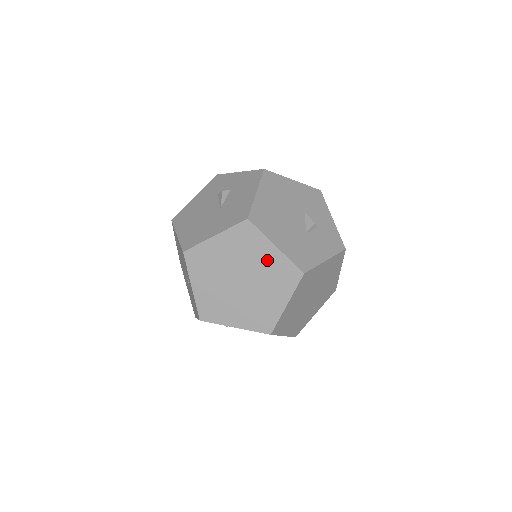
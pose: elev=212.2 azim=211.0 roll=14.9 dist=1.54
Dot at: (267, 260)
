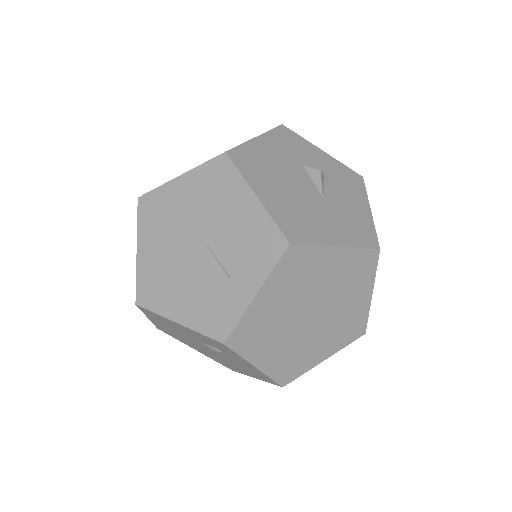
Dot at: (354, 304)
